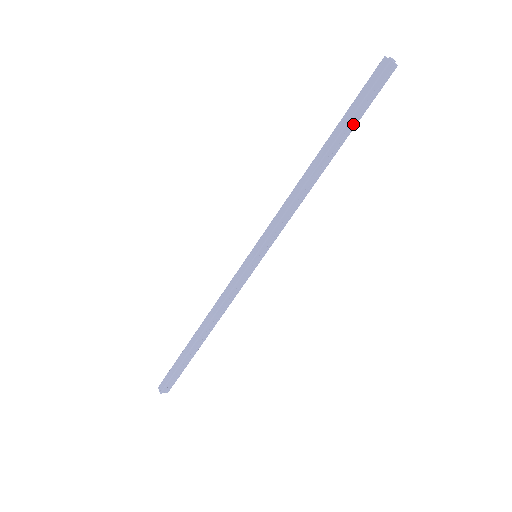
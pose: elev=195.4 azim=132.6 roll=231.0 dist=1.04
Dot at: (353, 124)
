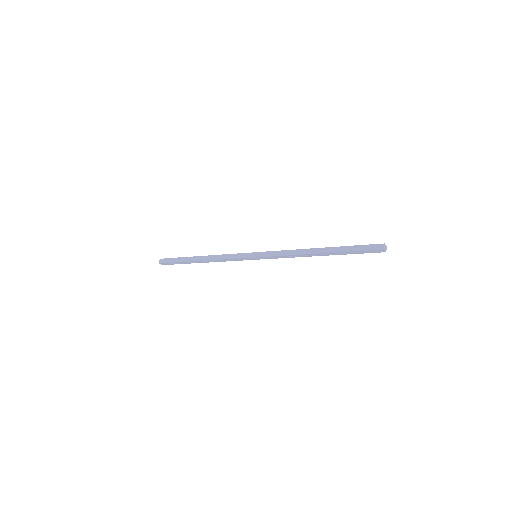
Dot at: (346, 253)
